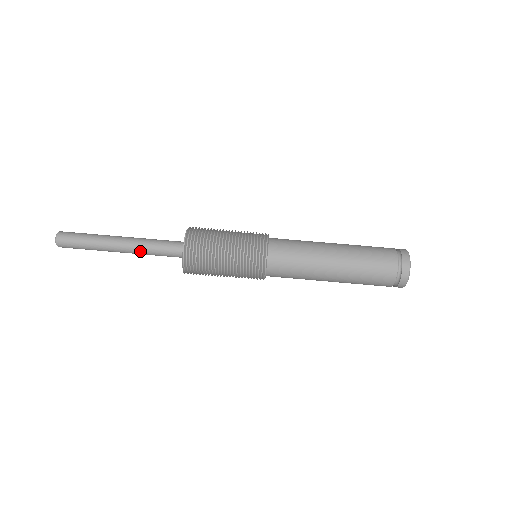
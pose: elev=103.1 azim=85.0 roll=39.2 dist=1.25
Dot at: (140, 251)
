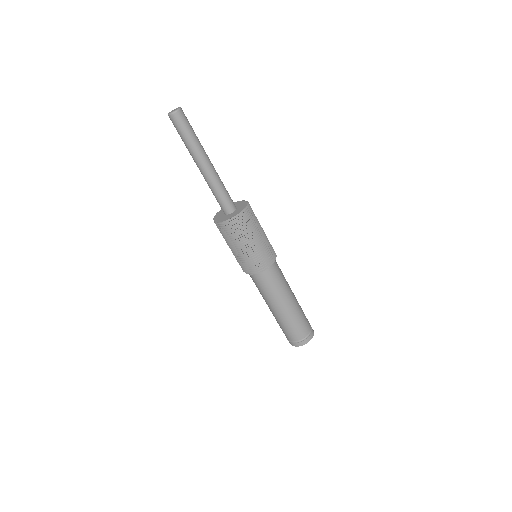
Dot at: (207, 182)
